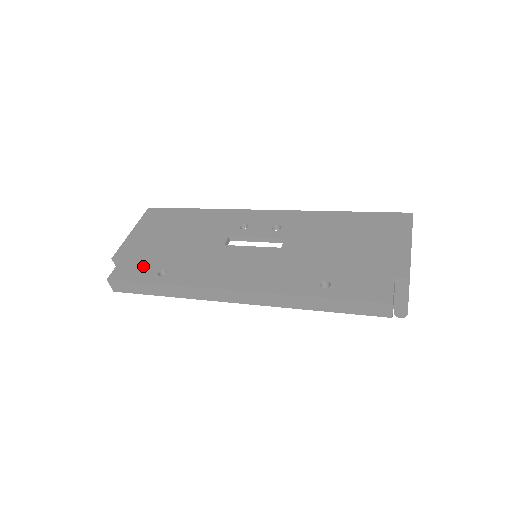
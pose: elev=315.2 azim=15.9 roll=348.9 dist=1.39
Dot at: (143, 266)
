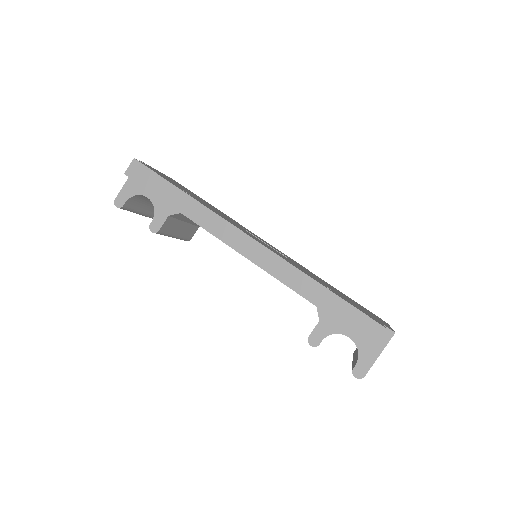
Dot at: (169, 180)
